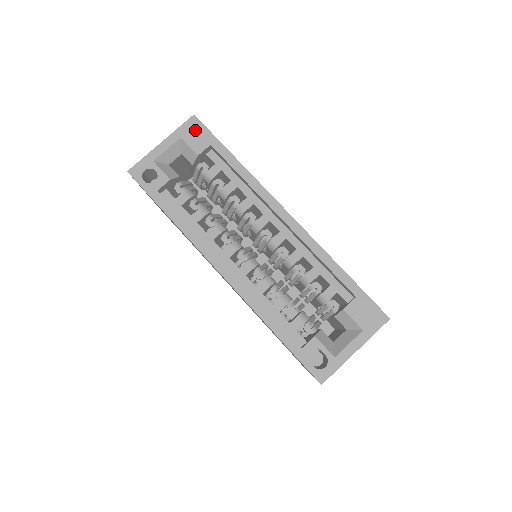
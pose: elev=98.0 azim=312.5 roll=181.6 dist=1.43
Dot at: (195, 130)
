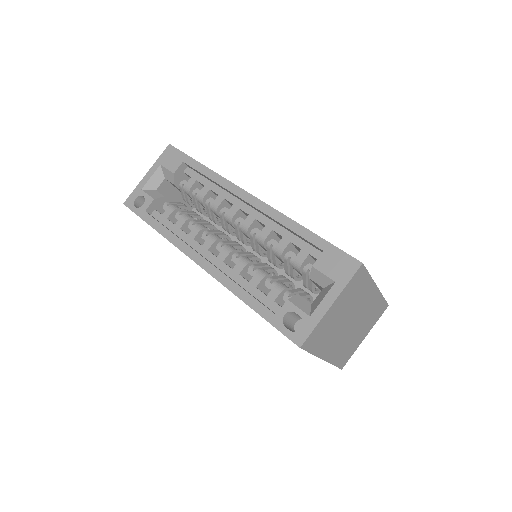
Dot at: (171, 155)
